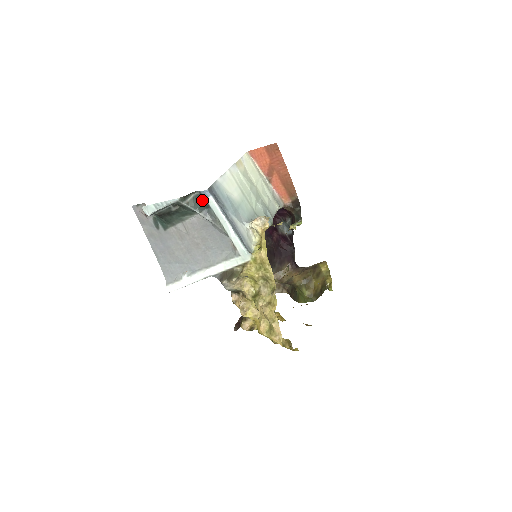
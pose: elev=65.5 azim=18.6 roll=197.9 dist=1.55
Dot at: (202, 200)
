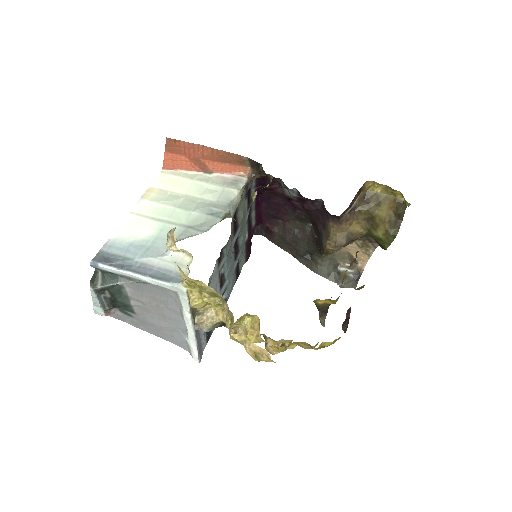
Dot at: (103, 272)
